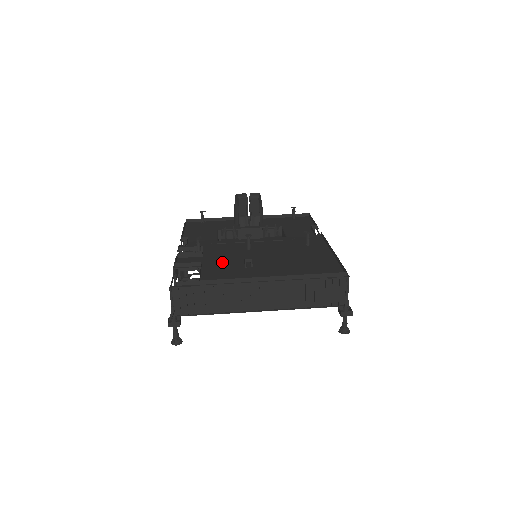
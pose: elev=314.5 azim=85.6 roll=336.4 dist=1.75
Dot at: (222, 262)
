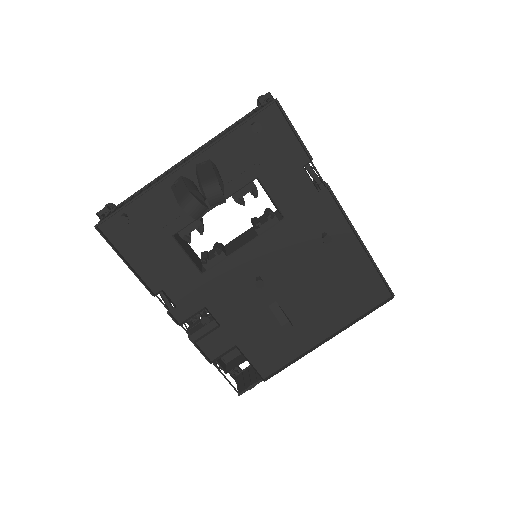
Dot at: (252, 327)
